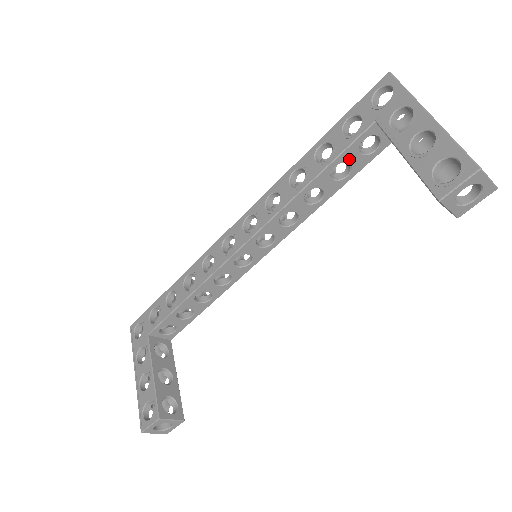
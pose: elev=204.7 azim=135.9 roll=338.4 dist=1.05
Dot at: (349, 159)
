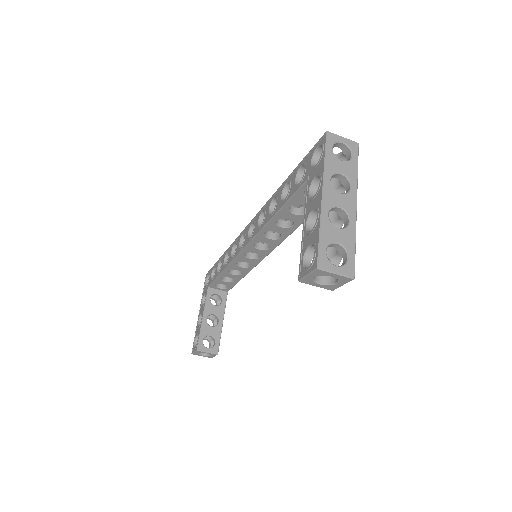
Dot at: (300, 202)
